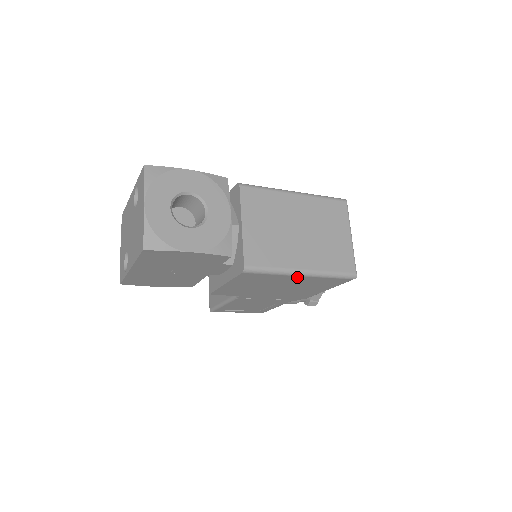
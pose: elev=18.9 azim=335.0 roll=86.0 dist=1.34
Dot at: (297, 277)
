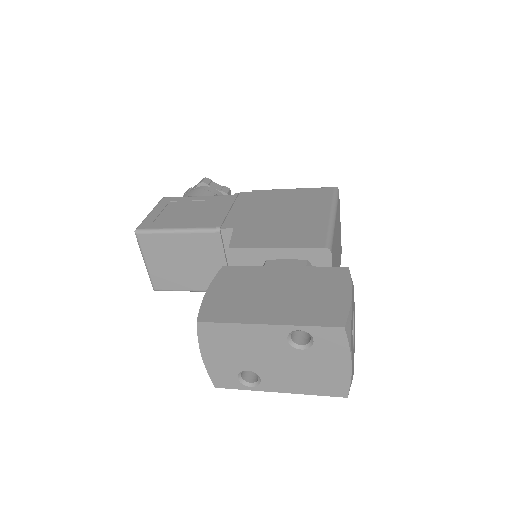
Dot at: occluded
